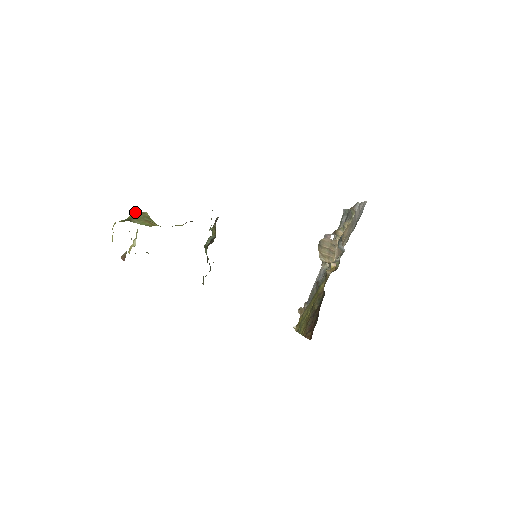
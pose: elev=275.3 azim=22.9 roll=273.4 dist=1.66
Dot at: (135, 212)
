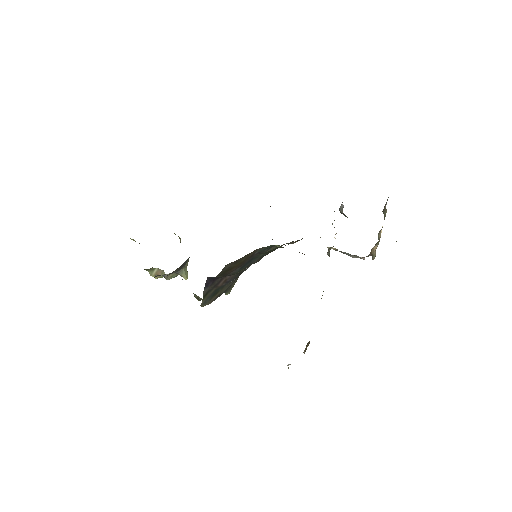
Dot at: occluded
